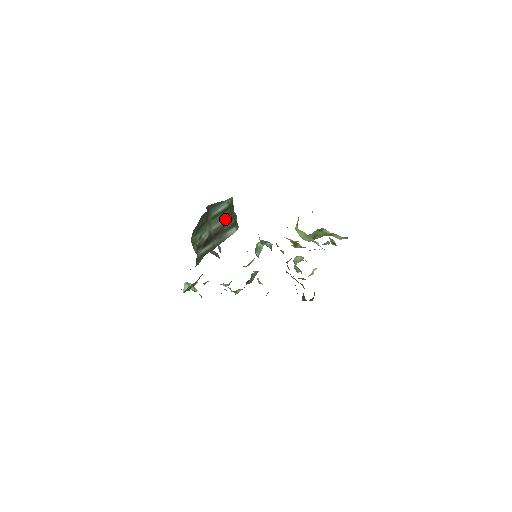
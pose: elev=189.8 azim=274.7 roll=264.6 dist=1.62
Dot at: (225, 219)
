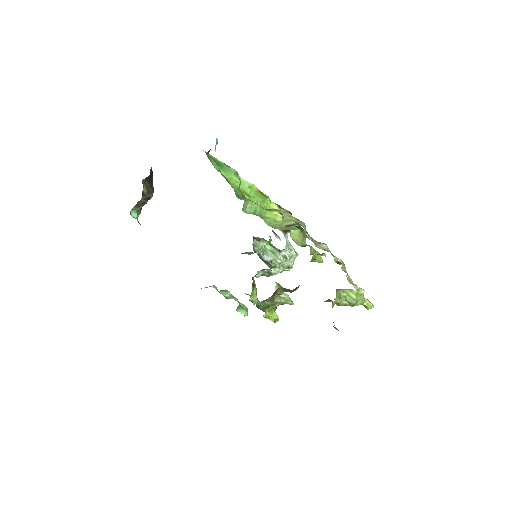
Dot at: occluded
